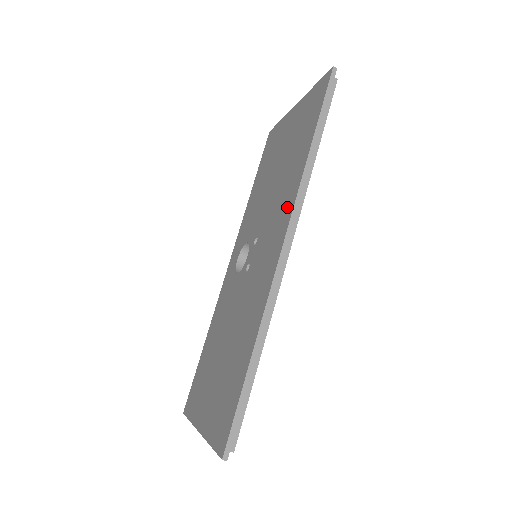
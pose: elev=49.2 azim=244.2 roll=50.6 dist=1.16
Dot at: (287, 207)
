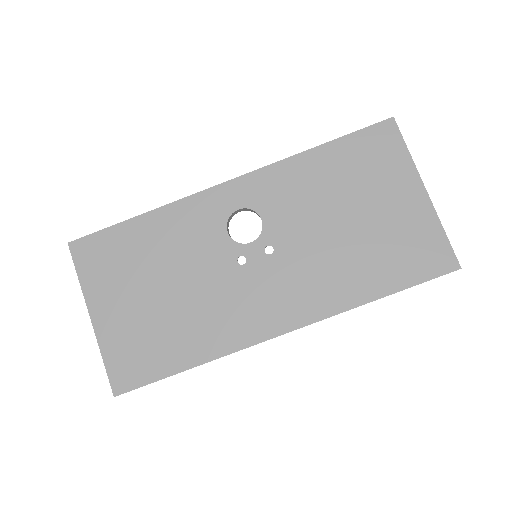
Dot at: (316, 306)
